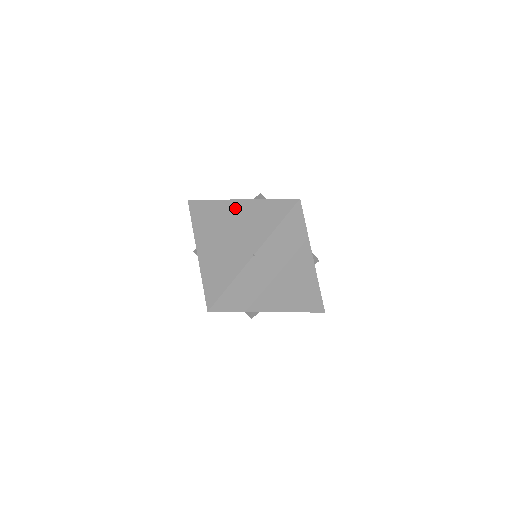
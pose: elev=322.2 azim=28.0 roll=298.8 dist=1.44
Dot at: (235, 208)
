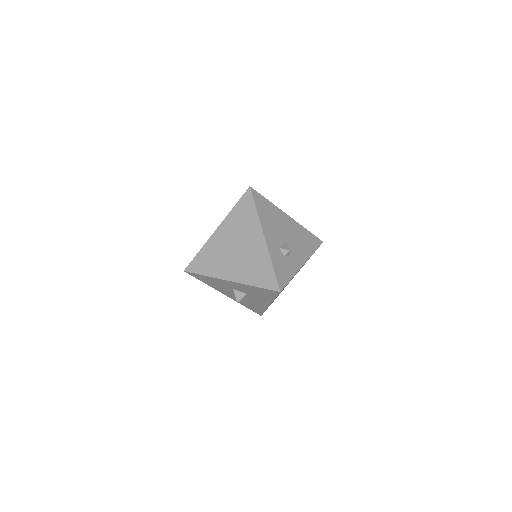
Dot at: occluded
